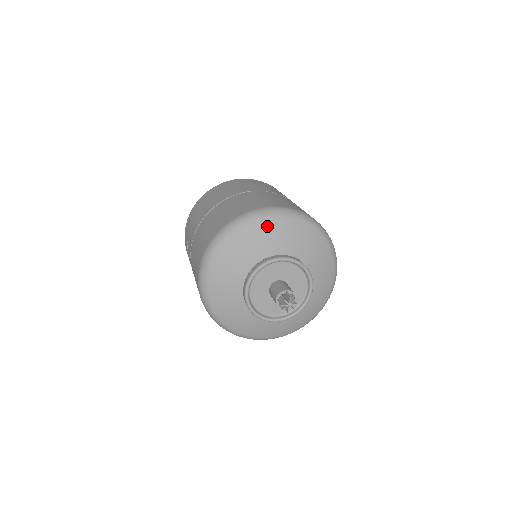
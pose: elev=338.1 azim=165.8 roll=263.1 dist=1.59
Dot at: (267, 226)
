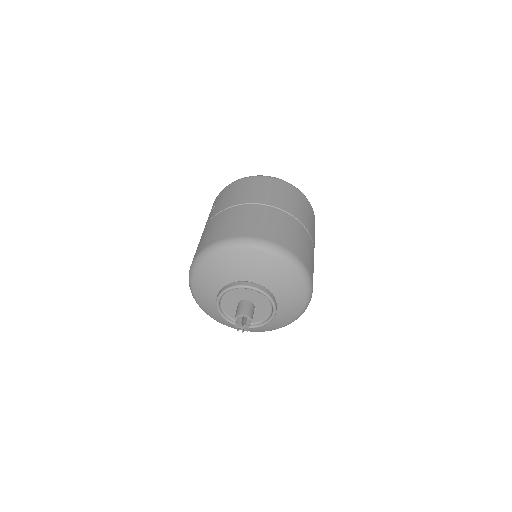
Dot at: (271, 261)
